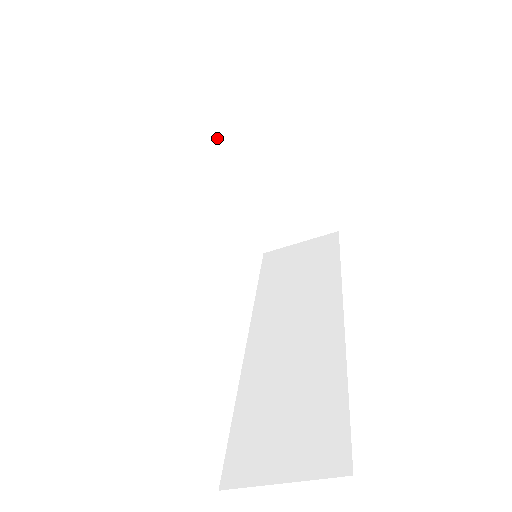
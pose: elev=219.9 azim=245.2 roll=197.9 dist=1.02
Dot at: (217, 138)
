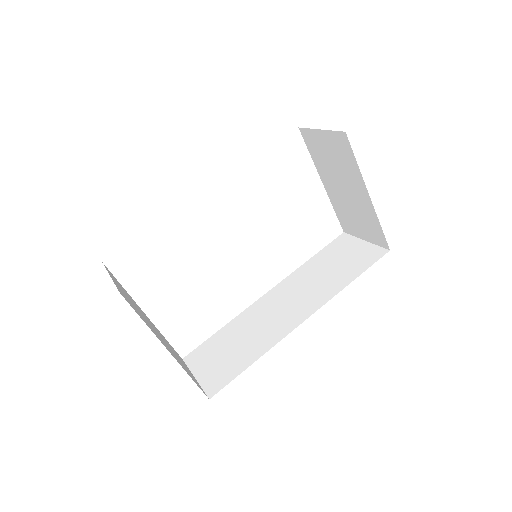
Dot at: (310, 142)
